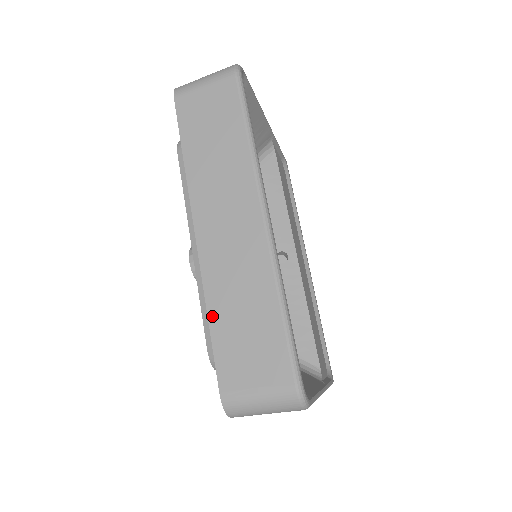
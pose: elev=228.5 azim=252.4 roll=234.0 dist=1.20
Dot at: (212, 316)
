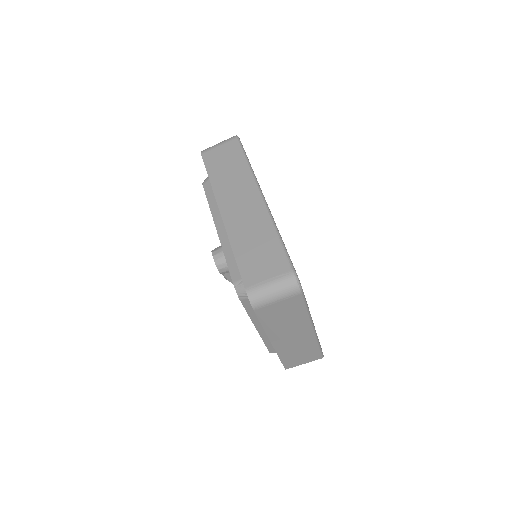
Dot at: (235, 250)
